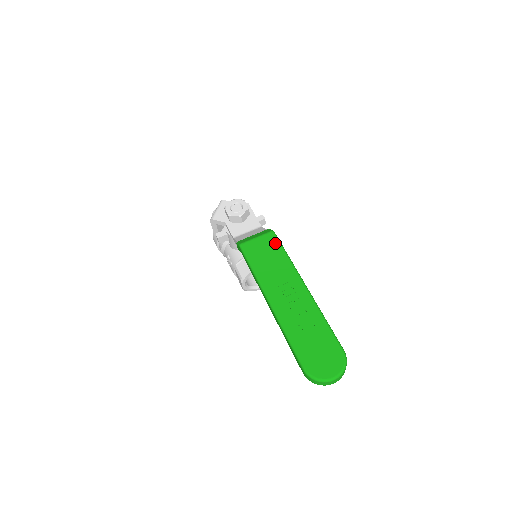
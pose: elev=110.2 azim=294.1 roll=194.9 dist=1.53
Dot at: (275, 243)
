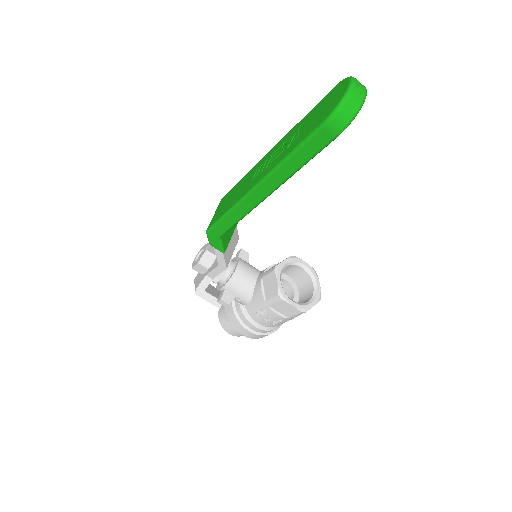
Dot at: (228, 194)
